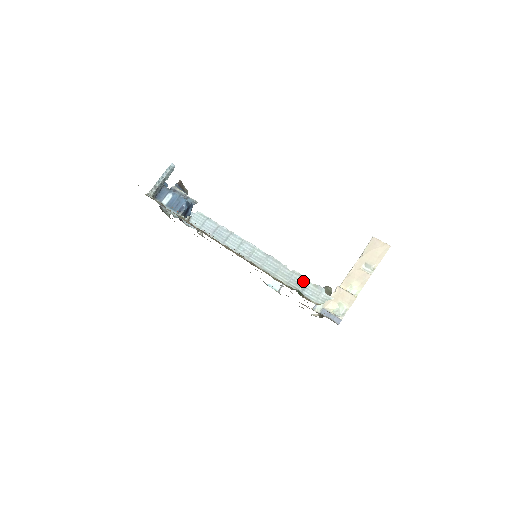
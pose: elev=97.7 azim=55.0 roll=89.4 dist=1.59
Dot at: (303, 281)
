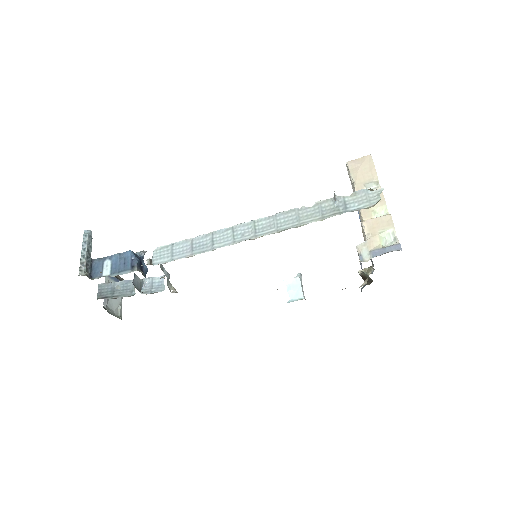
Dot at: (336, 201)
